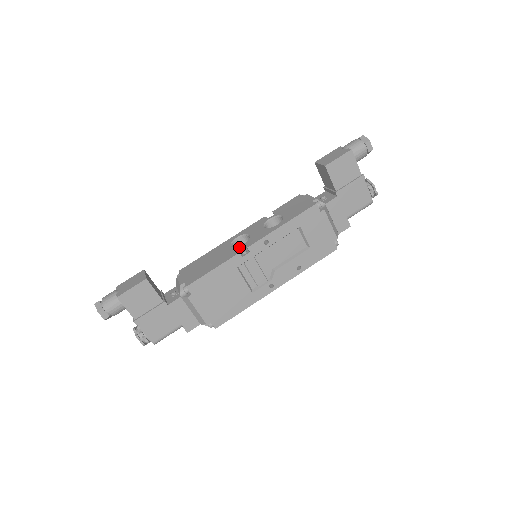
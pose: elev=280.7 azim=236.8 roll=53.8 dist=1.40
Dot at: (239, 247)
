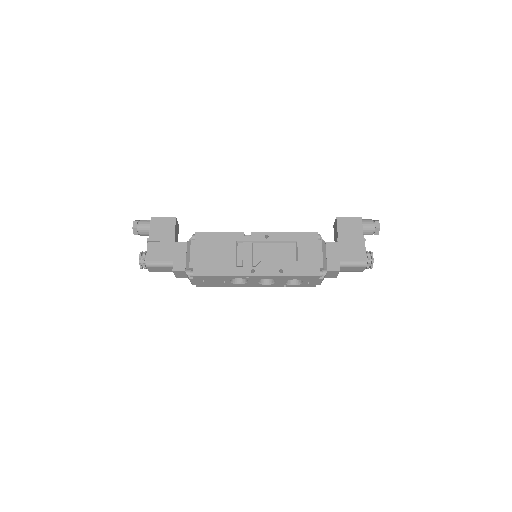
Dot at: (247, 235)
